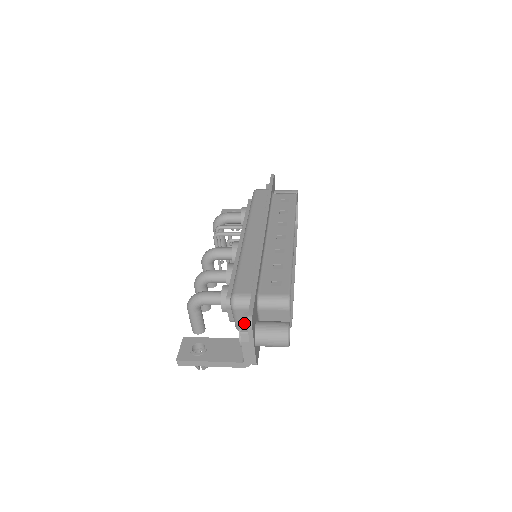
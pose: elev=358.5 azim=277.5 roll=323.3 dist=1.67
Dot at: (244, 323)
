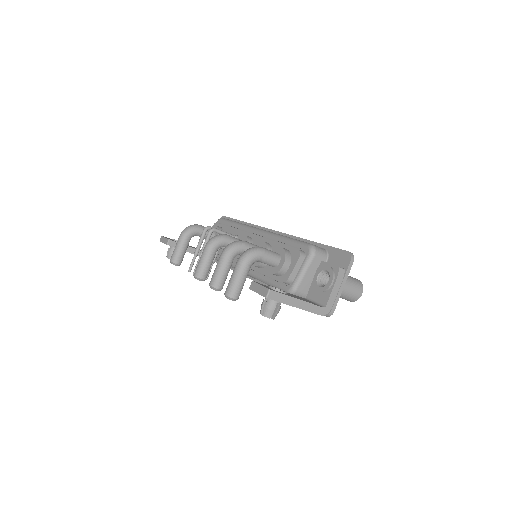
Dot at: occluded
